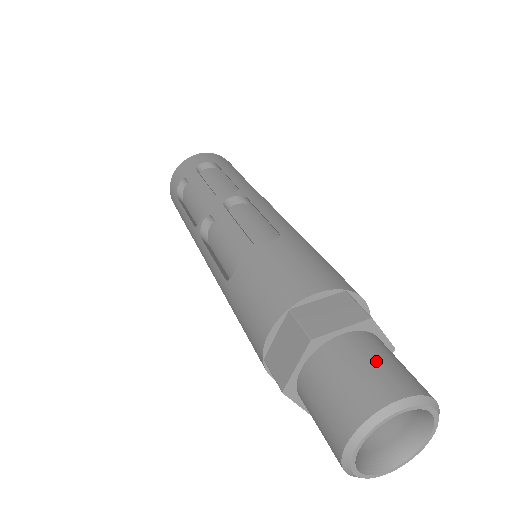
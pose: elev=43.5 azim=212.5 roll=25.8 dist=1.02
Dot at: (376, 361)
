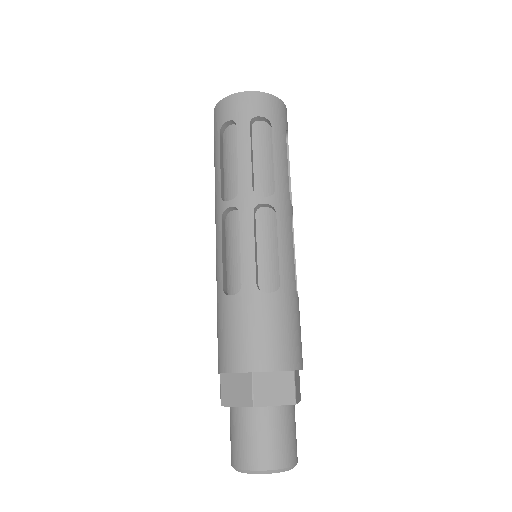
Dot at: (281, 436)
